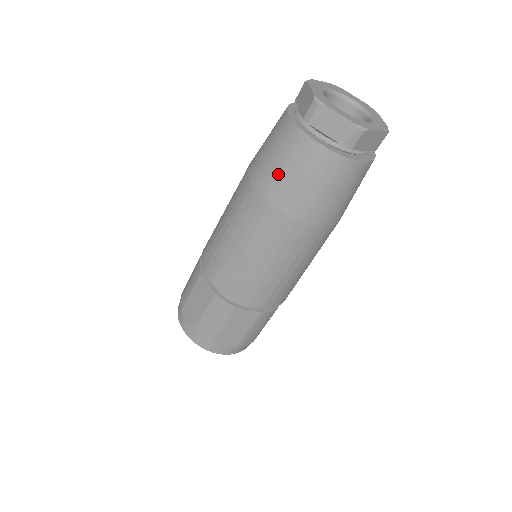
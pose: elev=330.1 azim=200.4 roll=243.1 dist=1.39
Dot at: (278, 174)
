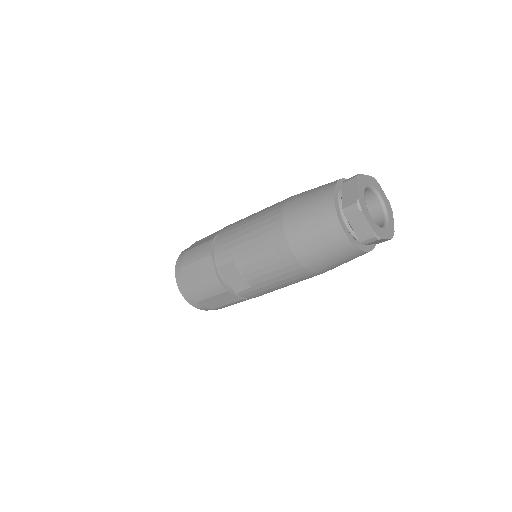
Dot at: (306, 233)
